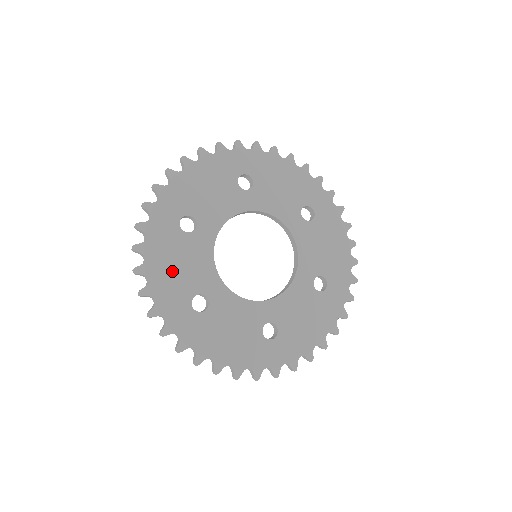
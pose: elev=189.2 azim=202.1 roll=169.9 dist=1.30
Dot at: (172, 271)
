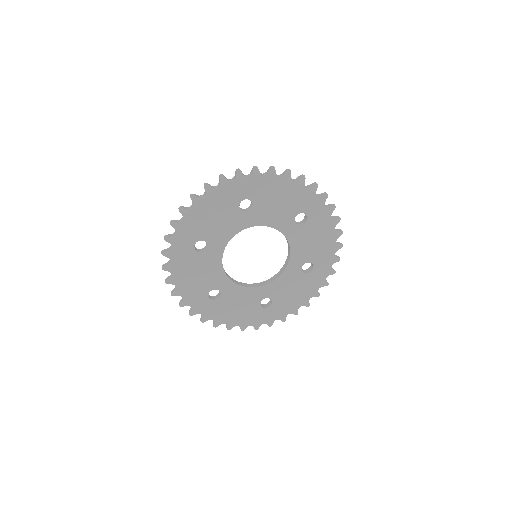
Dot at: (208, 217)
